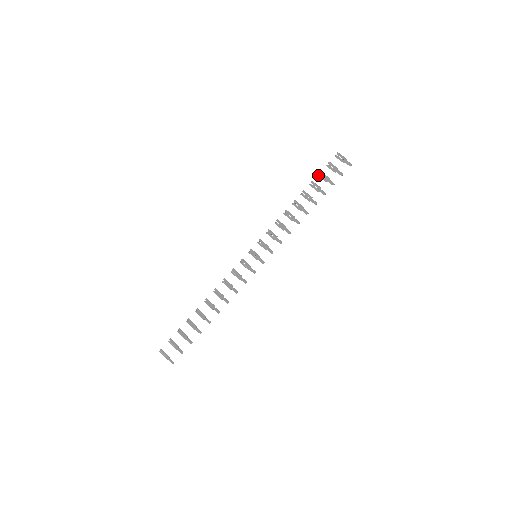
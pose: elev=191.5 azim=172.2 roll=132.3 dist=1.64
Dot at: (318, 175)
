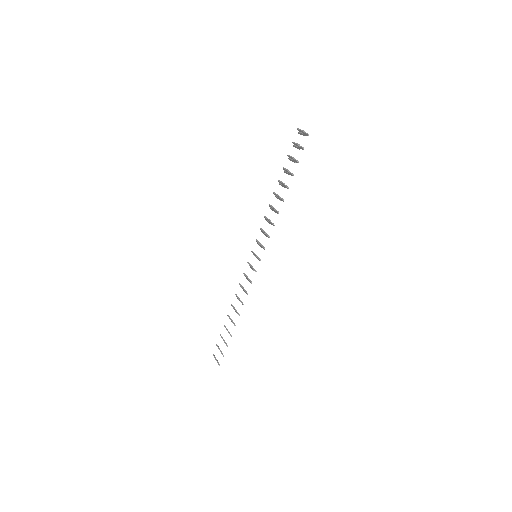
Dot at: occluded
